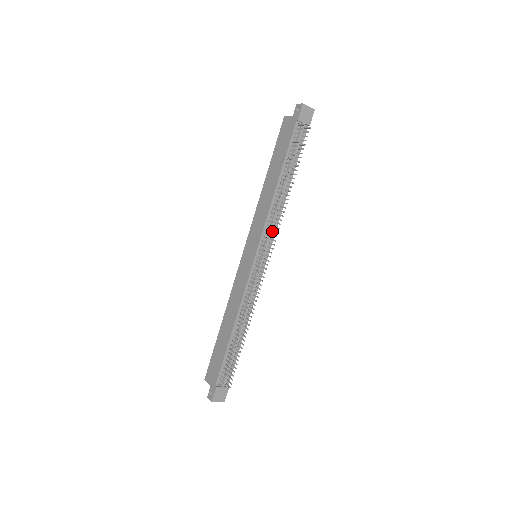
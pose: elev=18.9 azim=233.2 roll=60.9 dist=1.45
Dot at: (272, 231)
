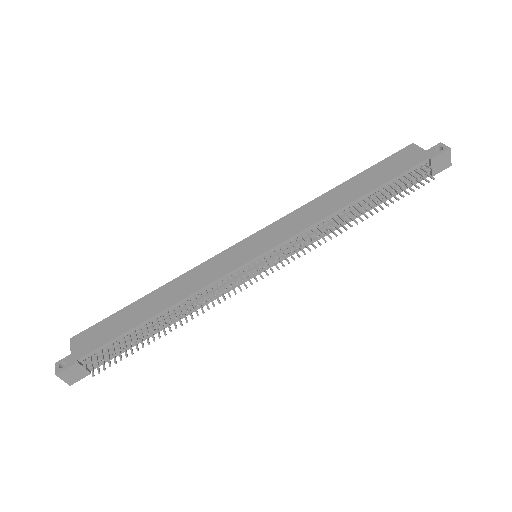
Dot at: (298, 246)
